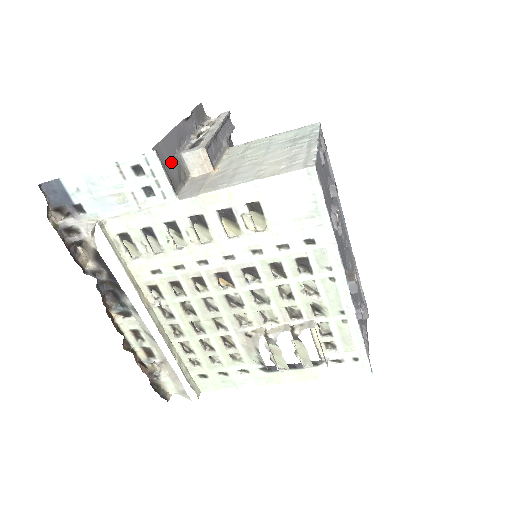
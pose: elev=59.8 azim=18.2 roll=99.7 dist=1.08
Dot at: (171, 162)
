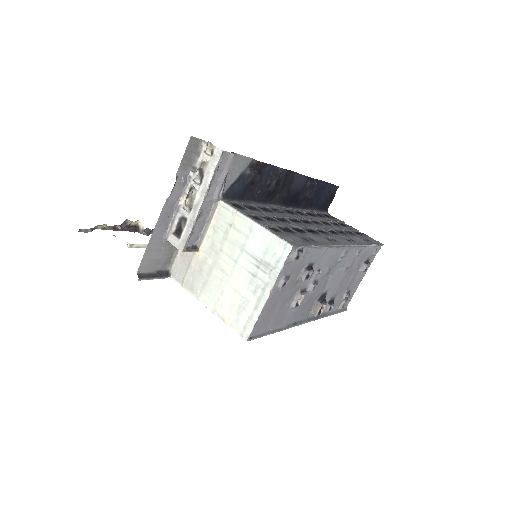
Dot at: (160, 253)
